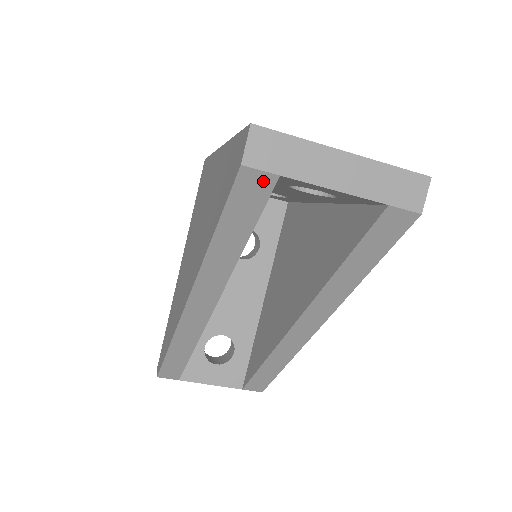
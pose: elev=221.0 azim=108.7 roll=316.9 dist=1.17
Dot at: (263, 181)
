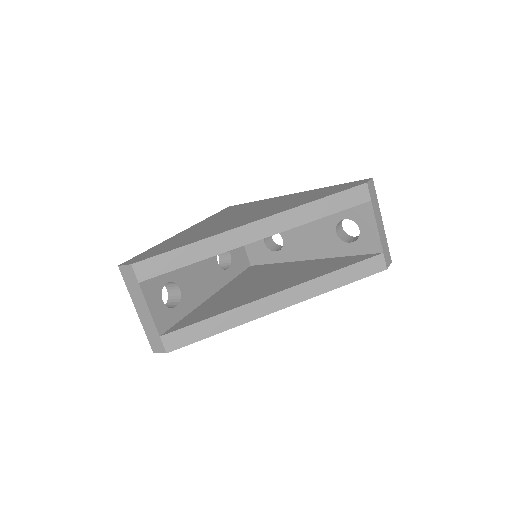
Dot at: (365, 196)
